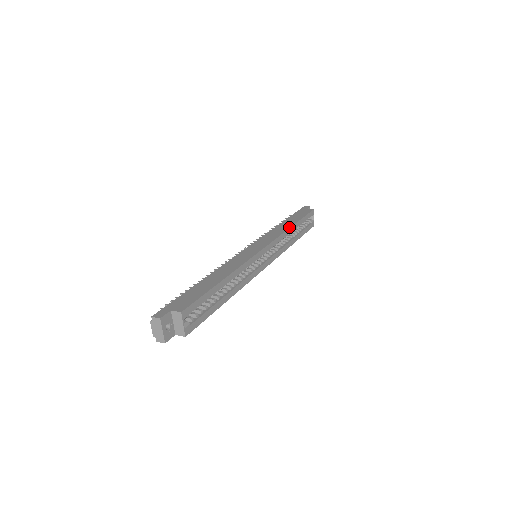
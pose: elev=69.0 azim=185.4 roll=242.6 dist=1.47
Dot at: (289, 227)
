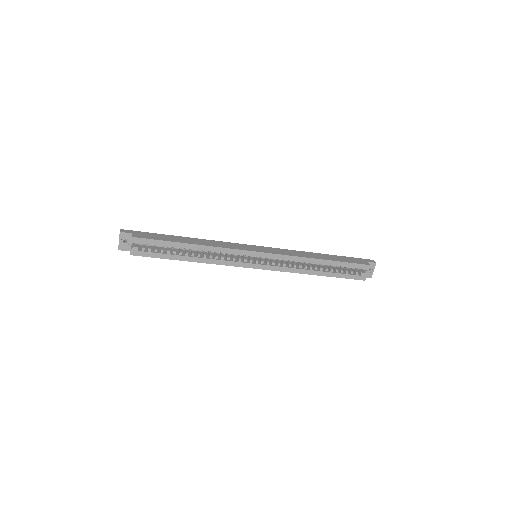
Dot at: (313, 257)
